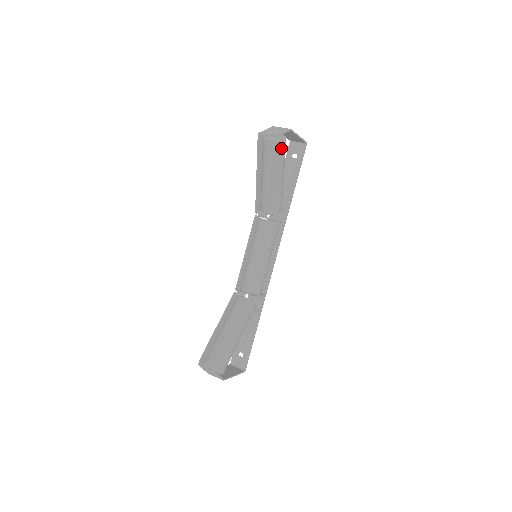
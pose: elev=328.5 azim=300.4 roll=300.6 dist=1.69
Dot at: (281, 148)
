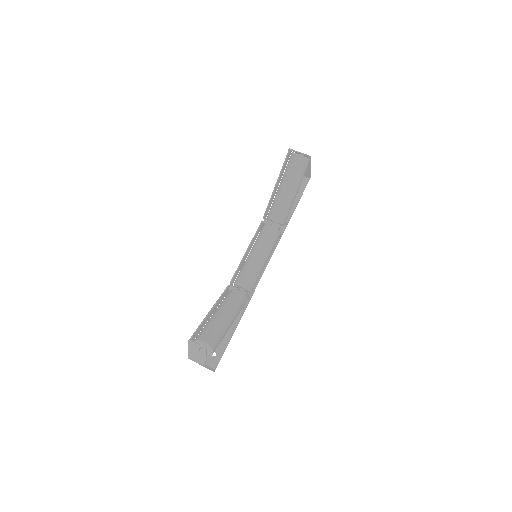
Dot at: (306, 165)
